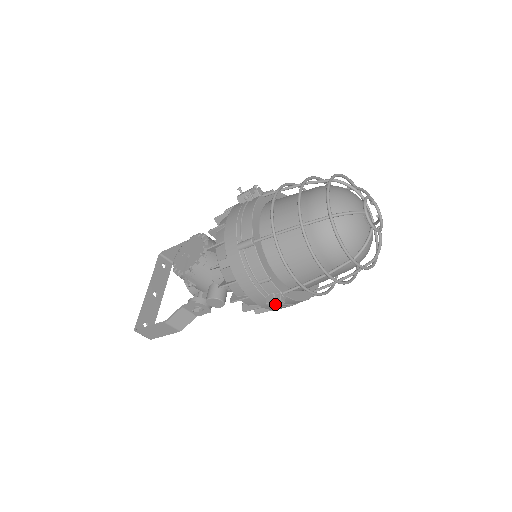
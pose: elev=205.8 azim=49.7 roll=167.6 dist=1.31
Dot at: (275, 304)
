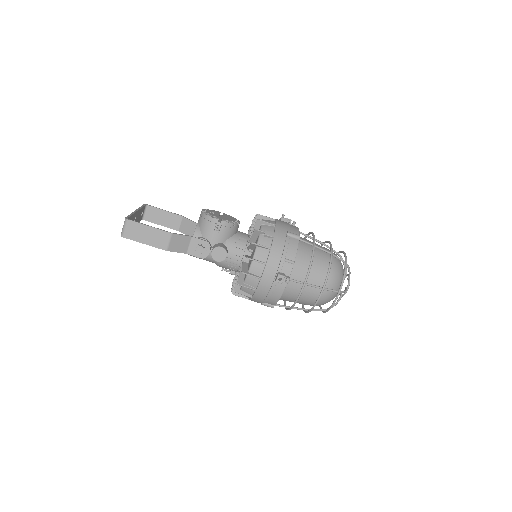
Dot at: (283, 279)
